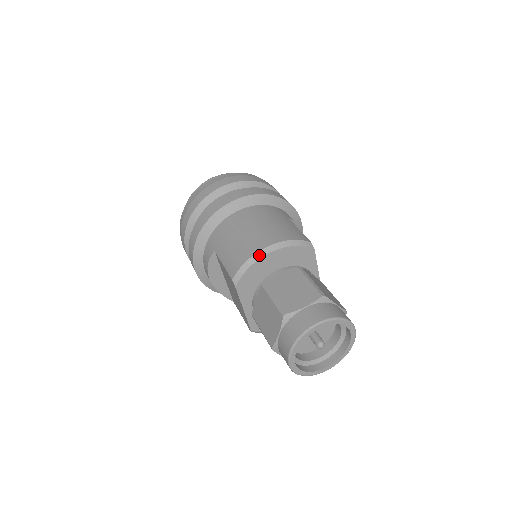
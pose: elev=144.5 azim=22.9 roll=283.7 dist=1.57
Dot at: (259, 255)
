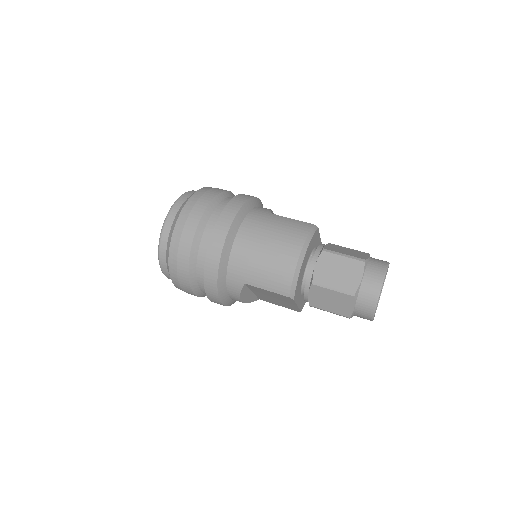
Dot at: (299, 266)
